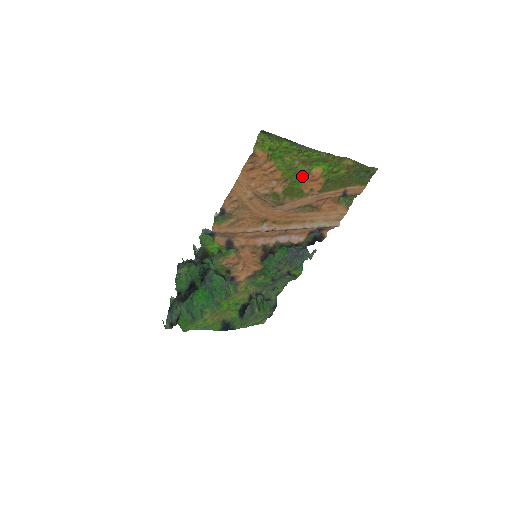
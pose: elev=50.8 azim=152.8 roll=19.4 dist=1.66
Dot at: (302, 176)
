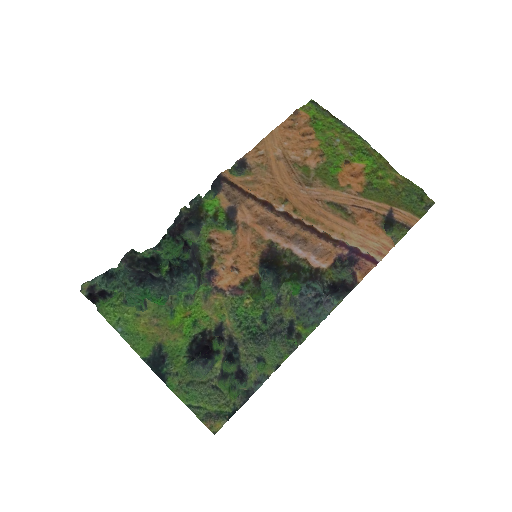
Dot at: (341, 161)
